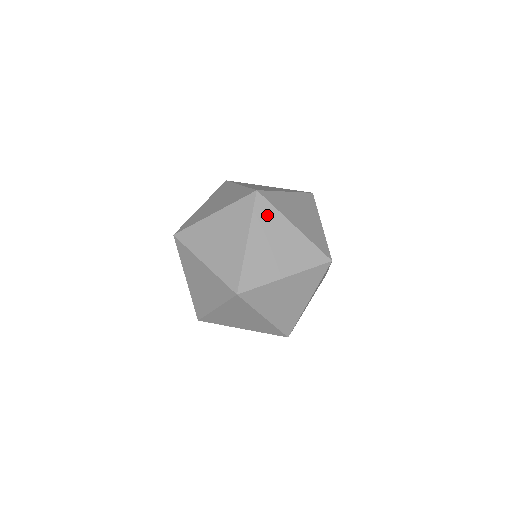
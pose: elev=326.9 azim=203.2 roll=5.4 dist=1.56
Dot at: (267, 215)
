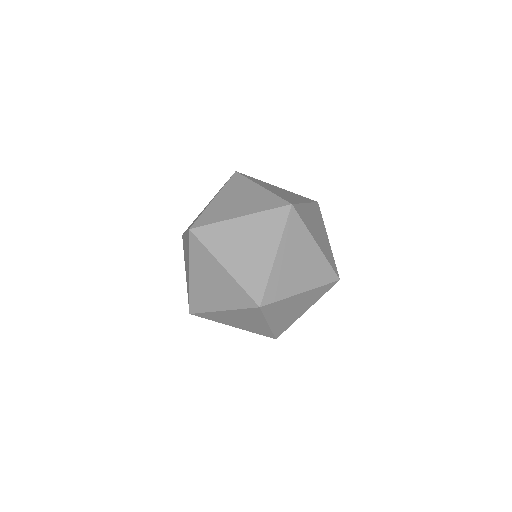
Dot at: (256, 180)
